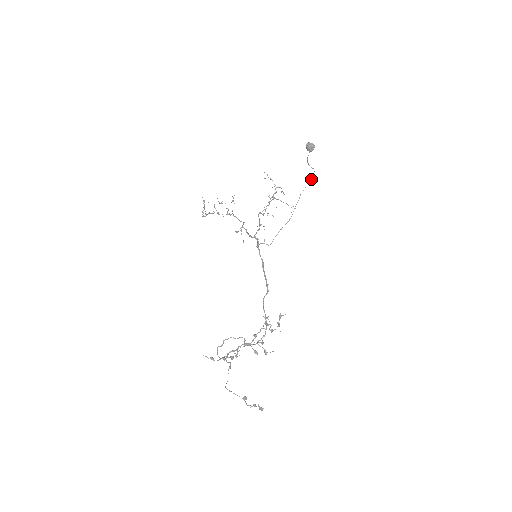
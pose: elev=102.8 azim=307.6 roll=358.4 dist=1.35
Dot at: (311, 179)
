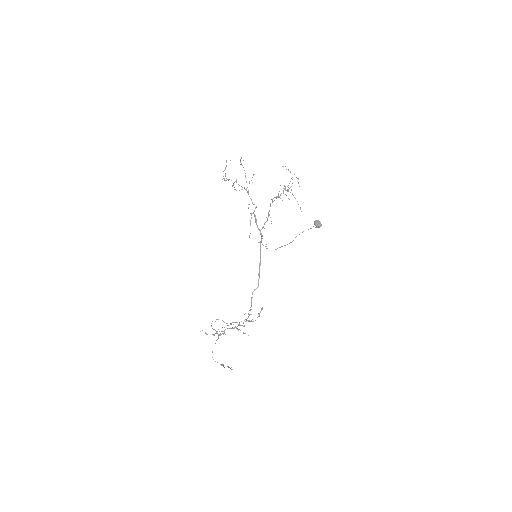
Dot at: (315, 227)
